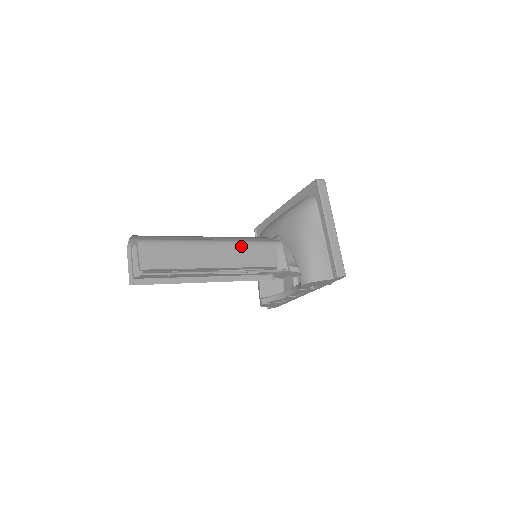
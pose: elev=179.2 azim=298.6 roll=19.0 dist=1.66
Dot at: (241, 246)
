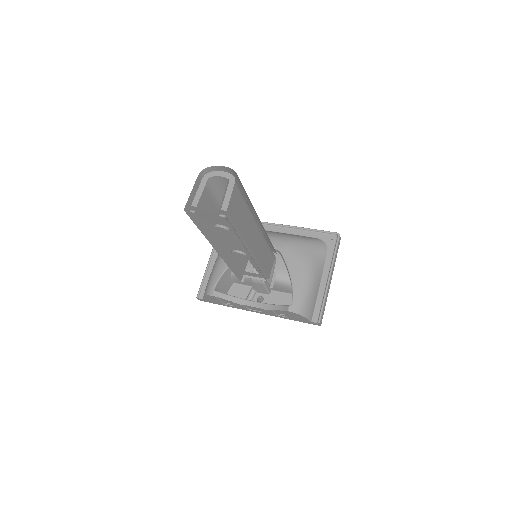
Dot at: (265, 243)
